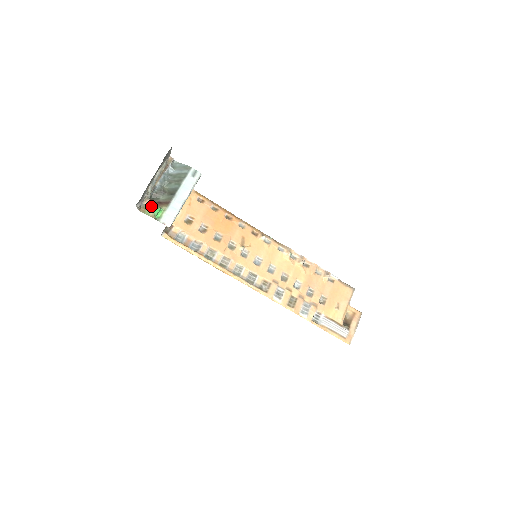
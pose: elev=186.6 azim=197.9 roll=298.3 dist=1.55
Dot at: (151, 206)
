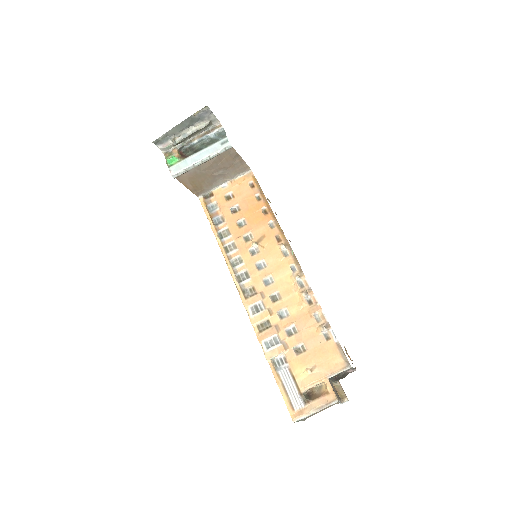
Dot at: (175, 155)
